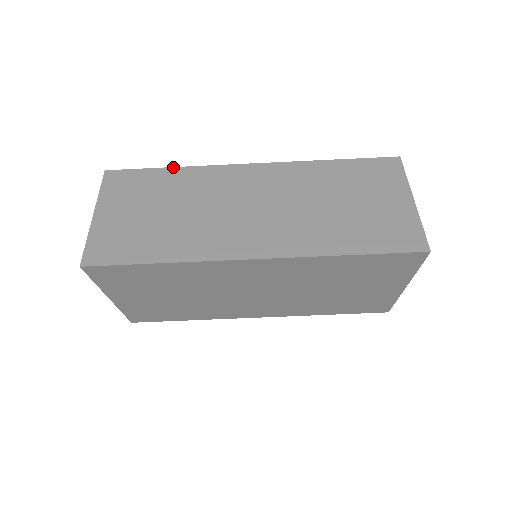
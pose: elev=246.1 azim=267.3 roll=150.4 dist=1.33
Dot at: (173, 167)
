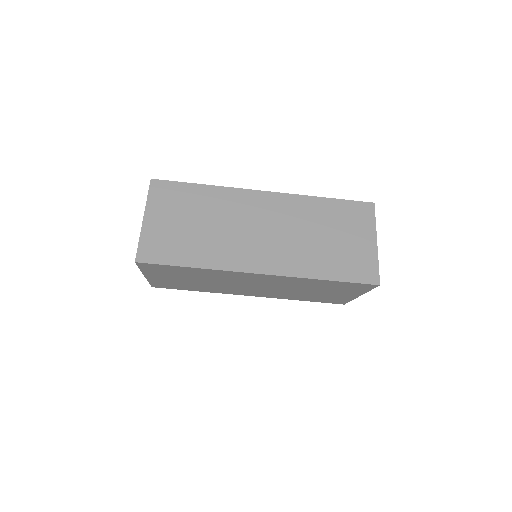
Dot at: (204, 184)
